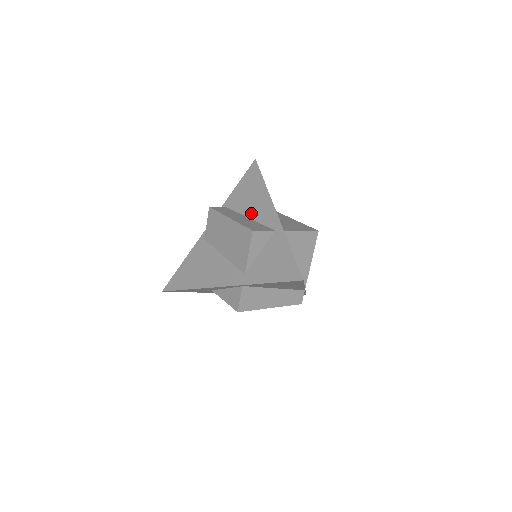
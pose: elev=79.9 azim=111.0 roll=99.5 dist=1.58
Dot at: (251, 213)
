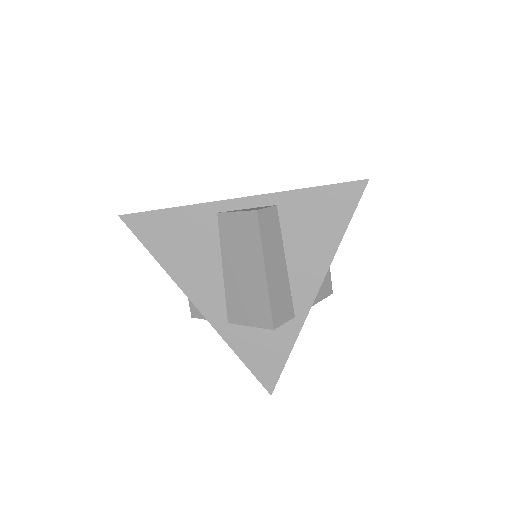
Dot at: (293, 259)
